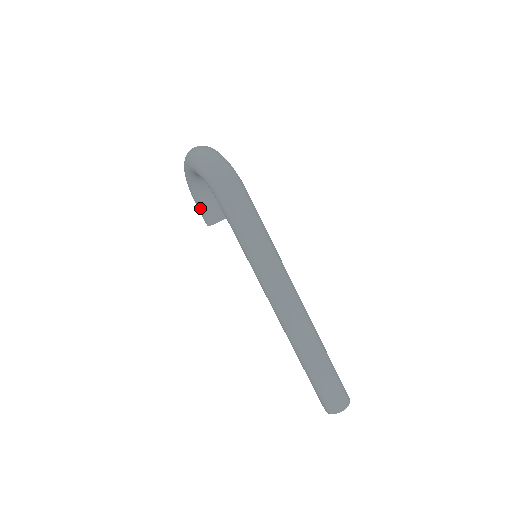
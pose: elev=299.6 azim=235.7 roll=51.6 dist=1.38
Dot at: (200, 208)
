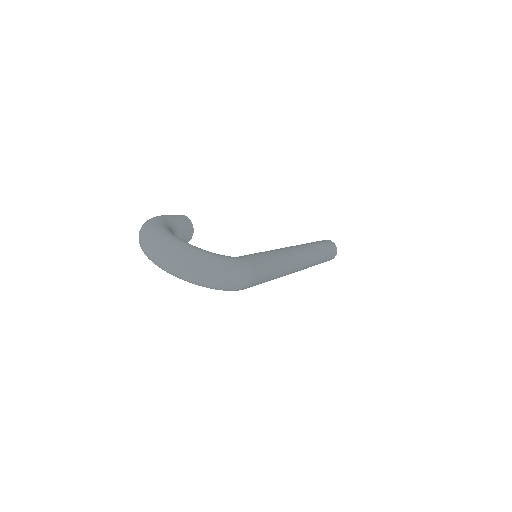
Dot at: occluded
